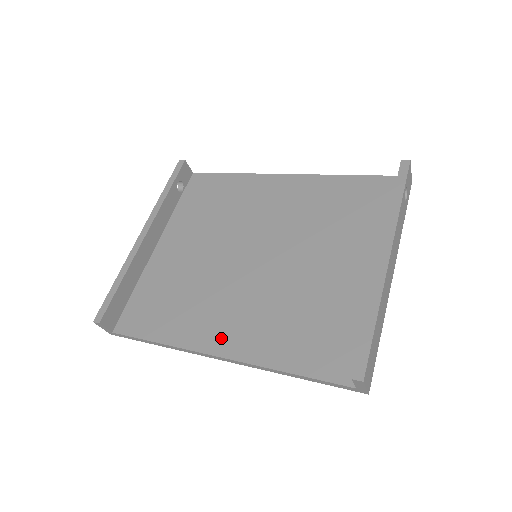
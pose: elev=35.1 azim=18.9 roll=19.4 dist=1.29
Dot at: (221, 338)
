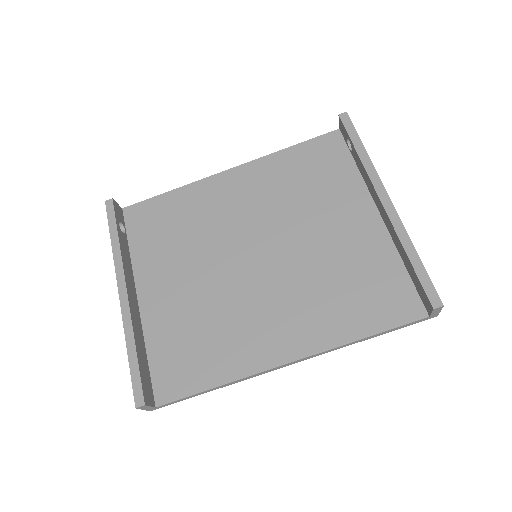
Dot at: (280, 345)
